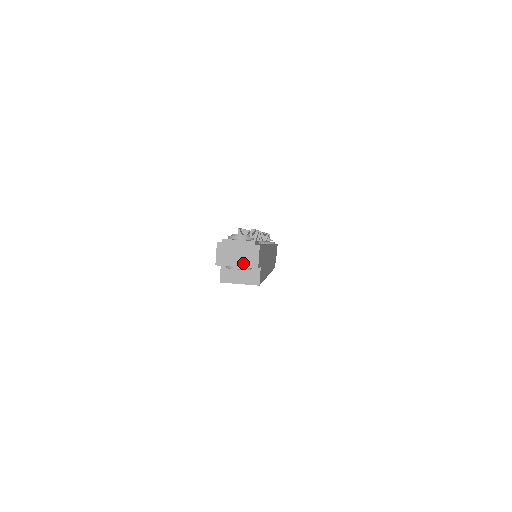
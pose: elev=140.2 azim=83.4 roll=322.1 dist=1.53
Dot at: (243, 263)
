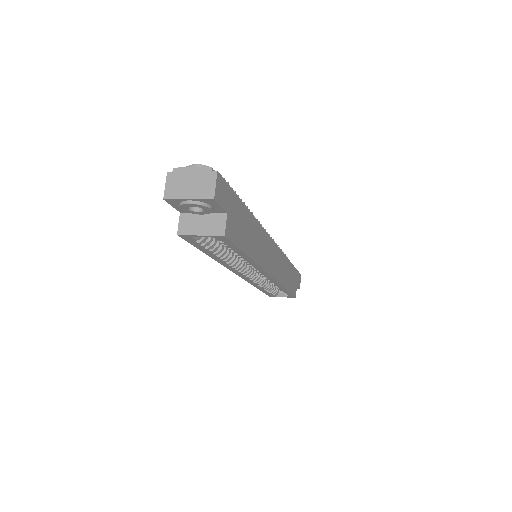
Dot at: (196, 194)
